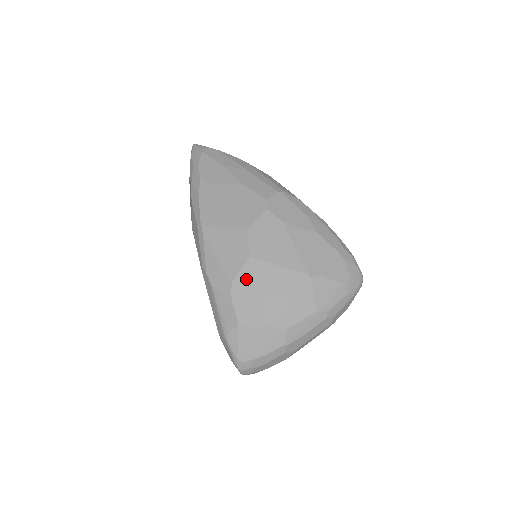
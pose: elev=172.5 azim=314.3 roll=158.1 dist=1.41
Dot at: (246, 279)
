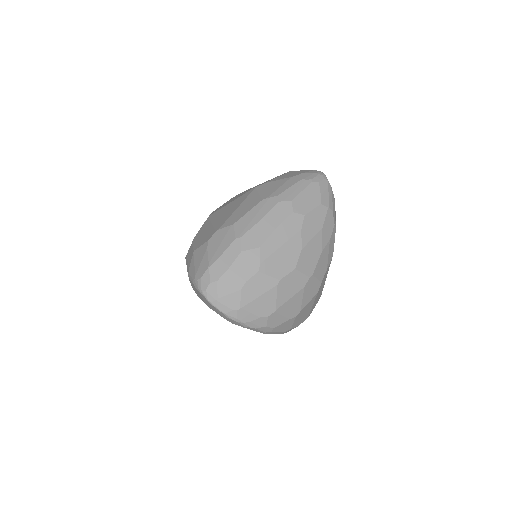
Dot at: (204, 227)
